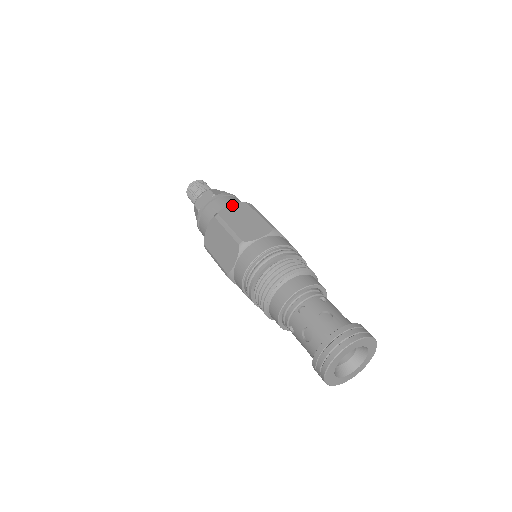
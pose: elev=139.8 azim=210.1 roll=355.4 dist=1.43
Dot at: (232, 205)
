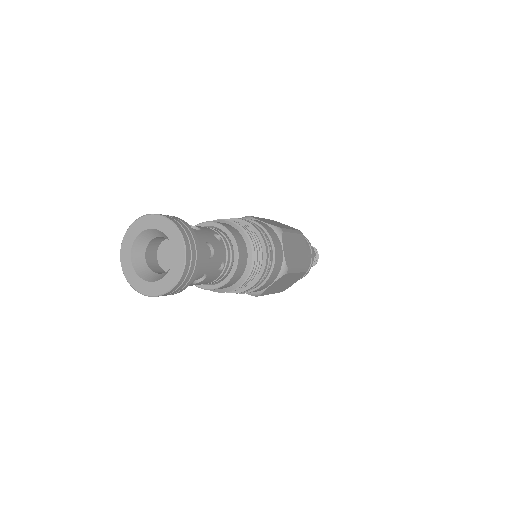
Dot at: (289, 226)
